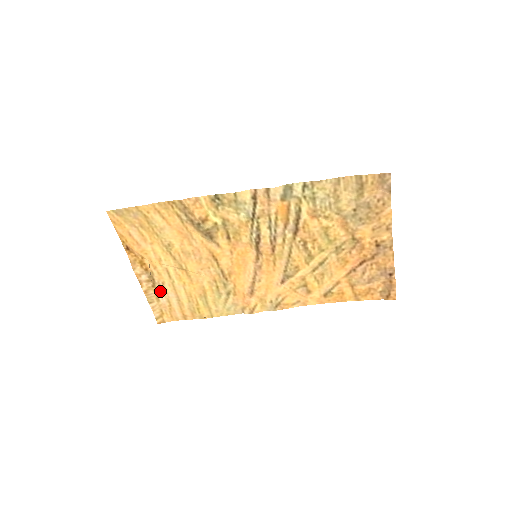
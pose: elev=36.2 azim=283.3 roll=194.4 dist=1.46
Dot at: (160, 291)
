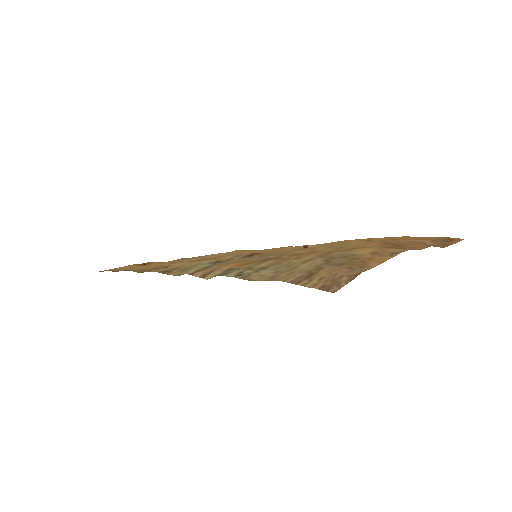
Dot at: (203, 256)
